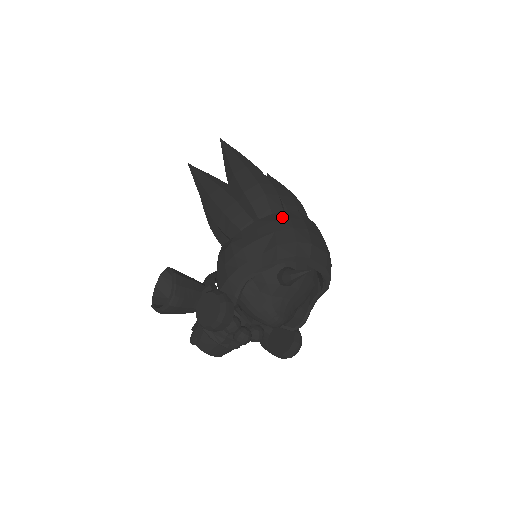
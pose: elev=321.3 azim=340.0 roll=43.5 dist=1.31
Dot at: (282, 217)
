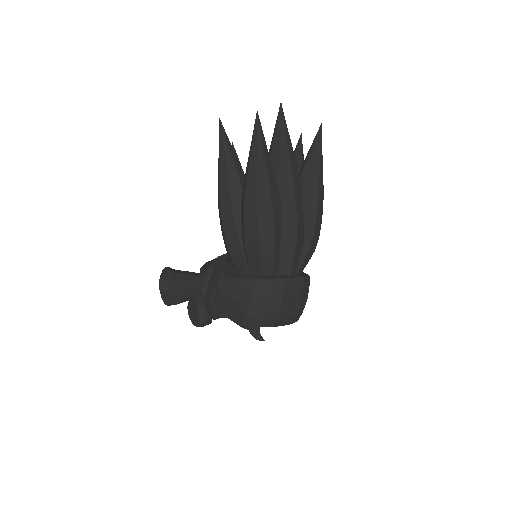
Dot at: (262, 289)
